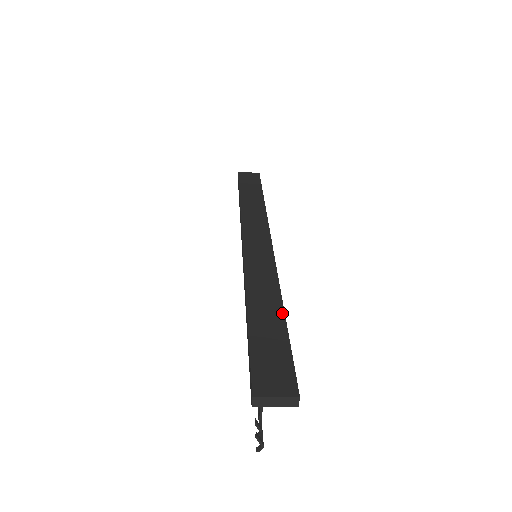
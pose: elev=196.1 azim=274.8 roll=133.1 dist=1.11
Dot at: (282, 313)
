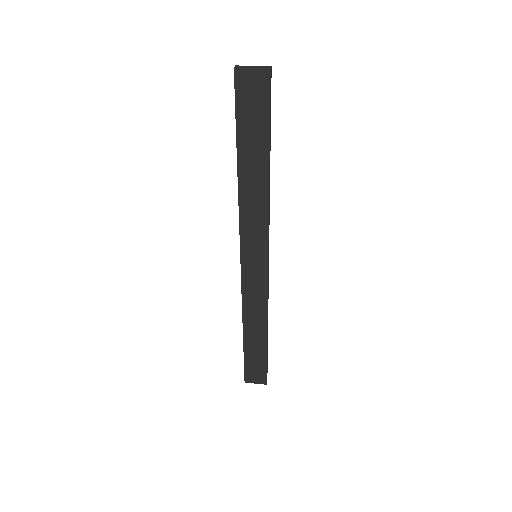
Dot at: (265, 341)
